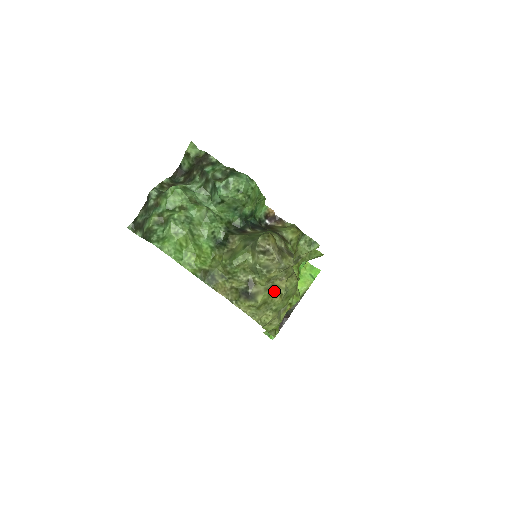
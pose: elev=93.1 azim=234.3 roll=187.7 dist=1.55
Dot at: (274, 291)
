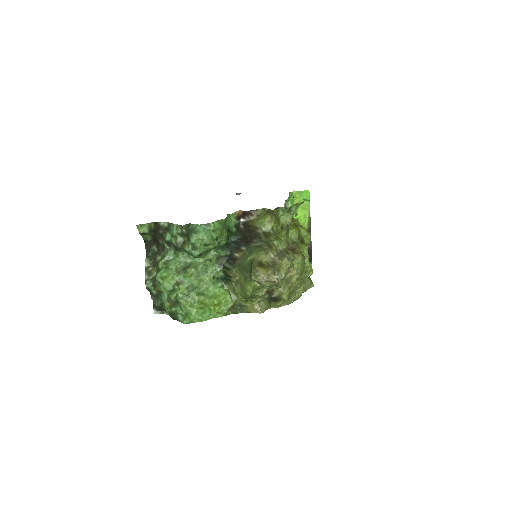
Dot at: (290, 282)
